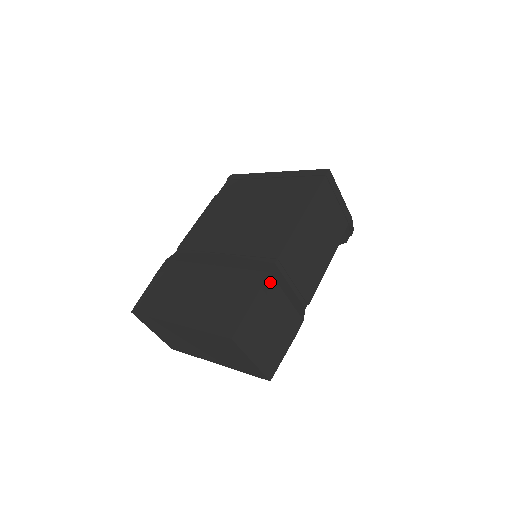
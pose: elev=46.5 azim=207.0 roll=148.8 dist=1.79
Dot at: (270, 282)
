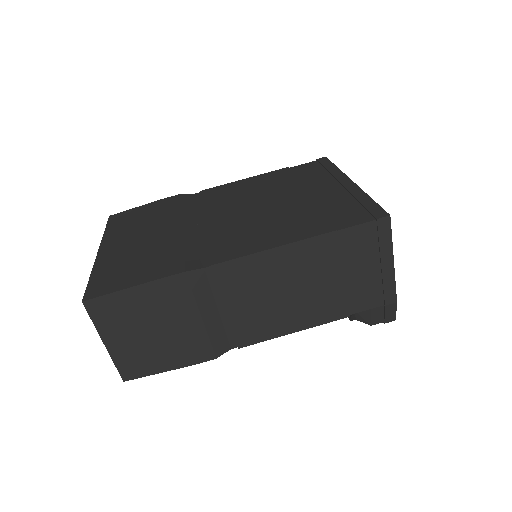
Dot at: (180, 282)
